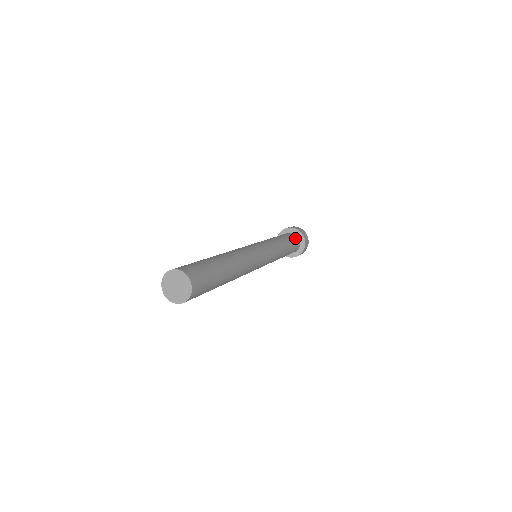
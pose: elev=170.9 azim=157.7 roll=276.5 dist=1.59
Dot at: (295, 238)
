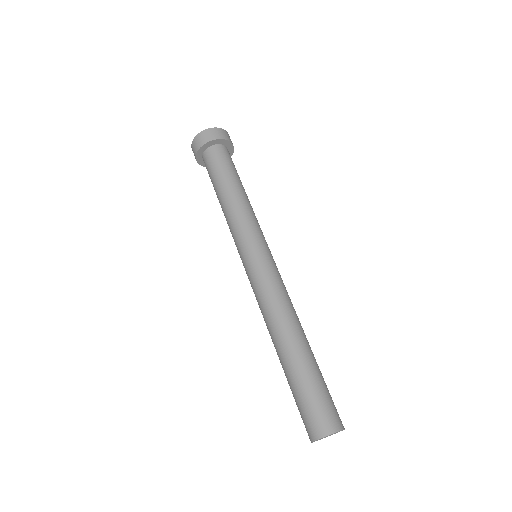
Dot at: (223, 155)
